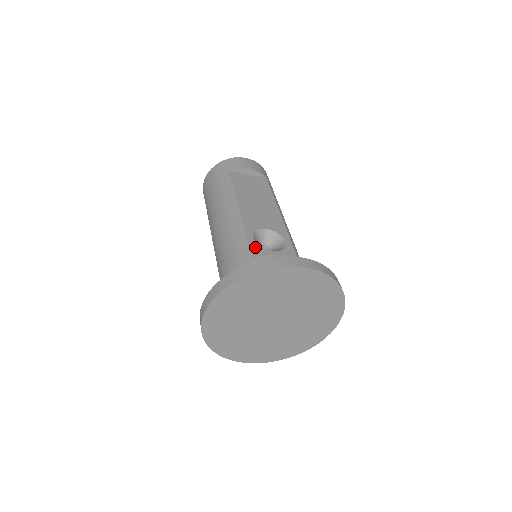
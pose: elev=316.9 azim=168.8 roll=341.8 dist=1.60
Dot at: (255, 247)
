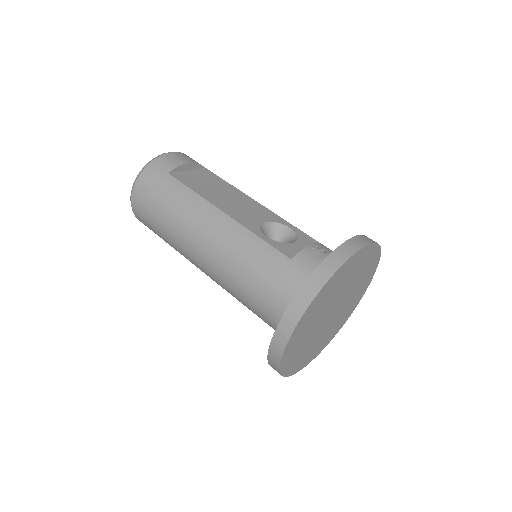
Dot at: (279, 246)
